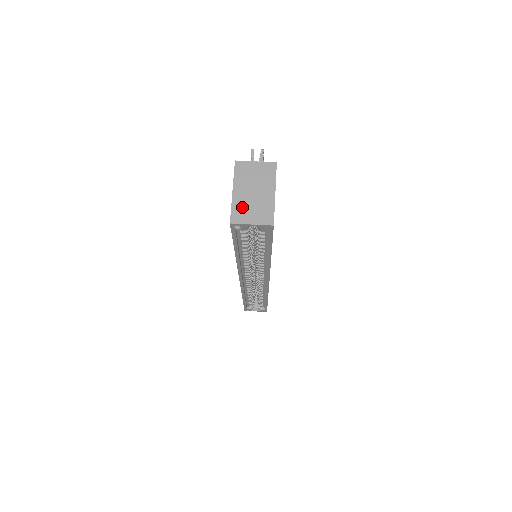
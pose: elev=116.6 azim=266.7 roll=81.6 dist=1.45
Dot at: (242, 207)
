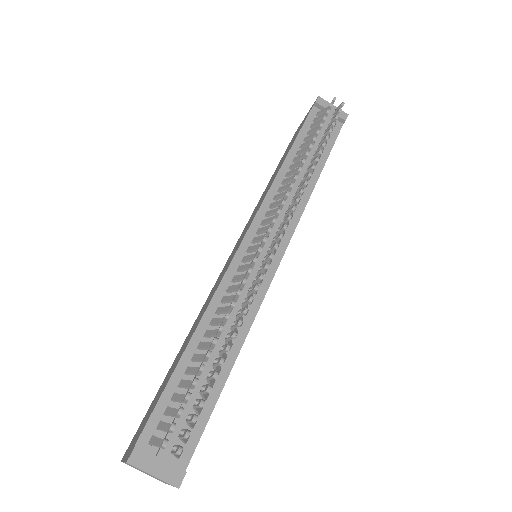
Dot at: occluded
